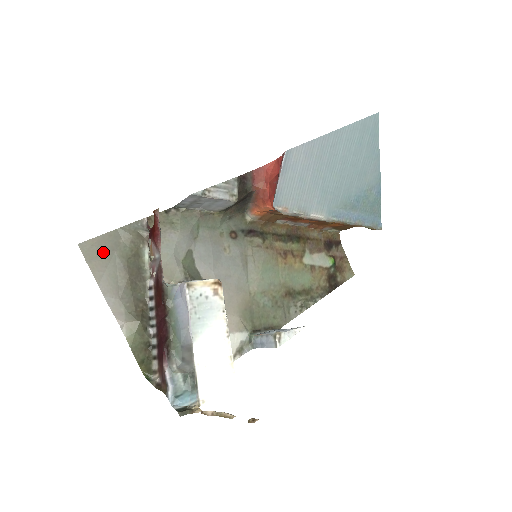
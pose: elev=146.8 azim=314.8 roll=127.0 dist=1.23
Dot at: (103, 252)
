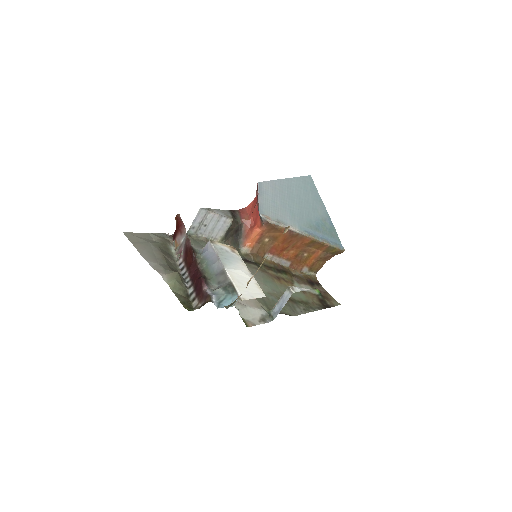
Dot at: (141, 241)
